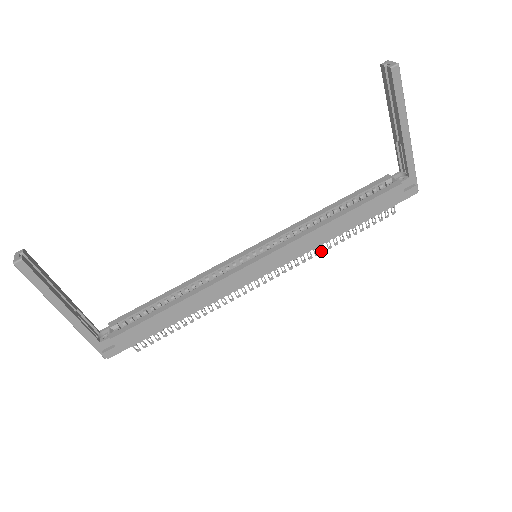
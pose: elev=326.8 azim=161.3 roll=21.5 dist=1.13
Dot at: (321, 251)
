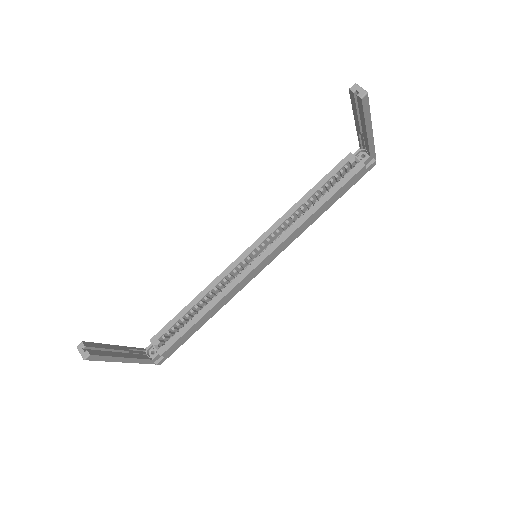
Dot at: occluded
